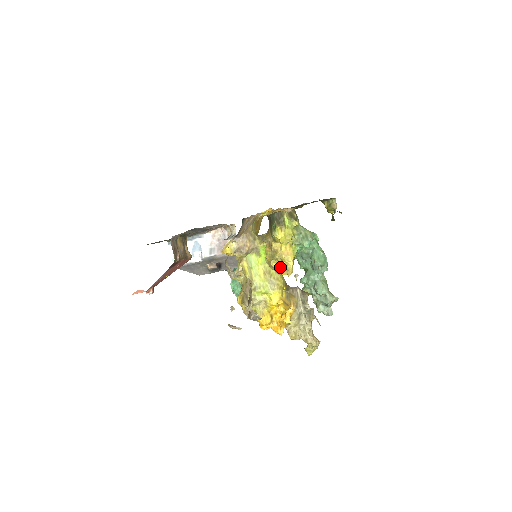
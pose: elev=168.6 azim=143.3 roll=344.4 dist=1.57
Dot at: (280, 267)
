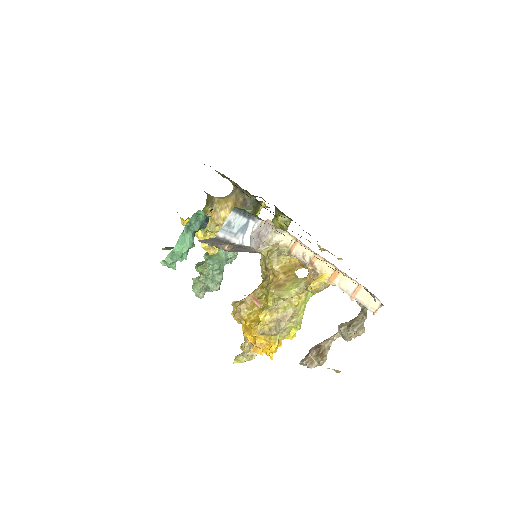
Dot at: occluded
